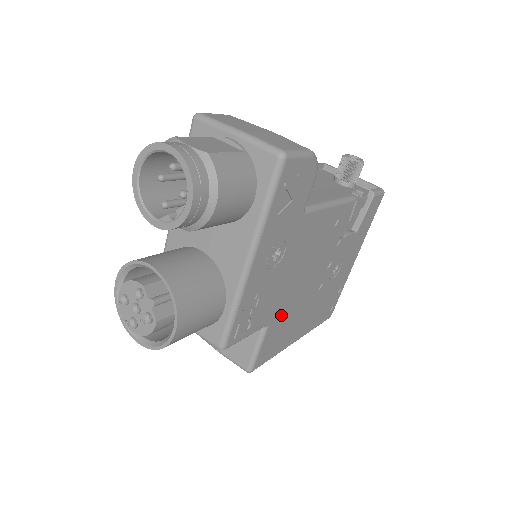
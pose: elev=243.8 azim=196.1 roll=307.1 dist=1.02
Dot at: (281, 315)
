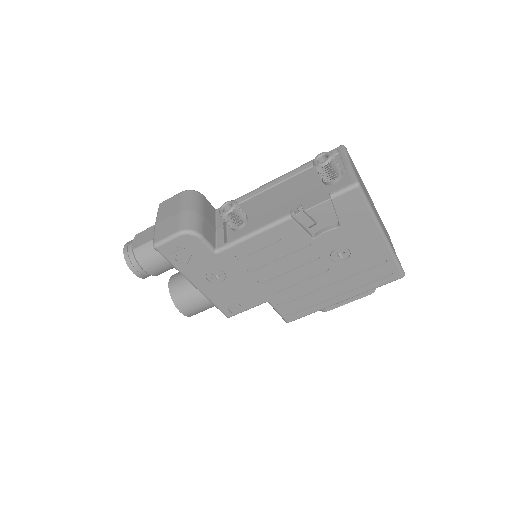
Dot at: (280, 295)
